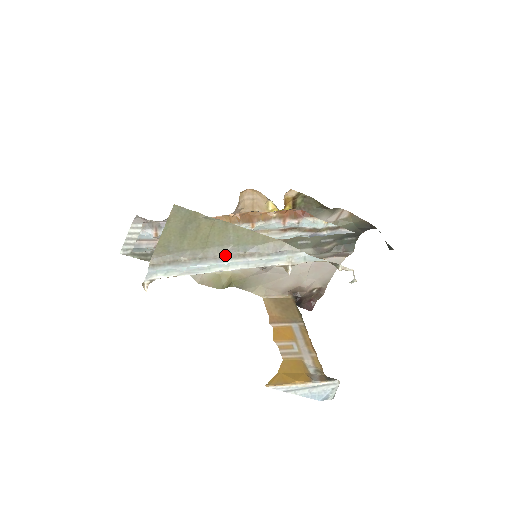
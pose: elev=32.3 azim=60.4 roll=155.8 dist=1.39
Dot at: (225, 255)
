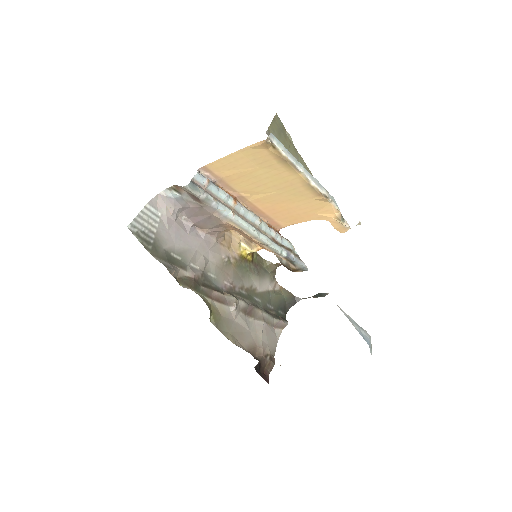
Dot at: occluded
